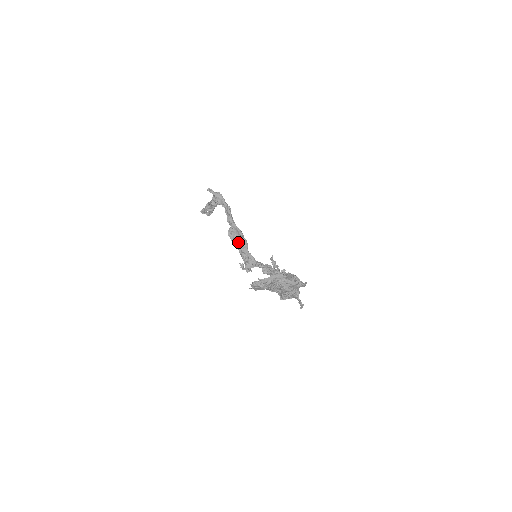
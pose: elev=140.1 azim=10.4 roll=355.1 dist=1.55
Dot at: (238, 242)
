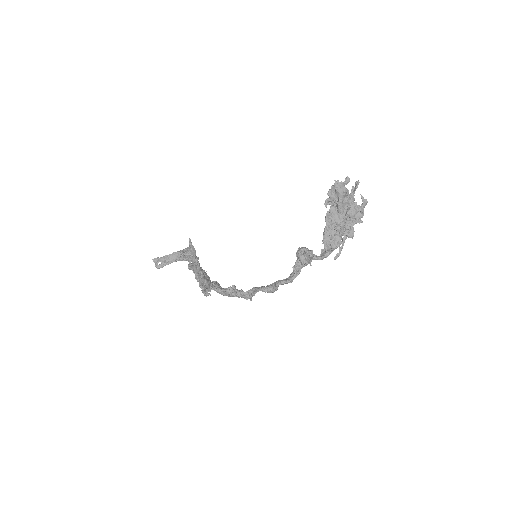
Dot at: occluded
